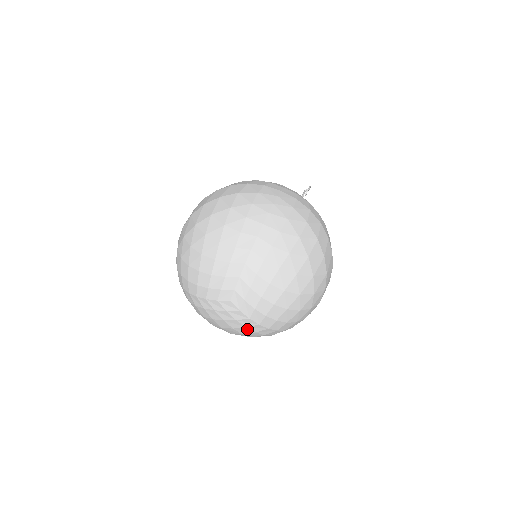
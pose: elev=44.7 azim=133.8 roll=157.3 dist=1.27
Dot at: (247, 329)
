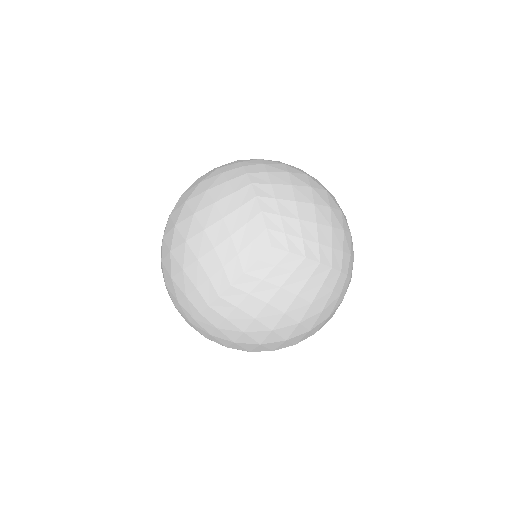
Dot at: (312, 283)
